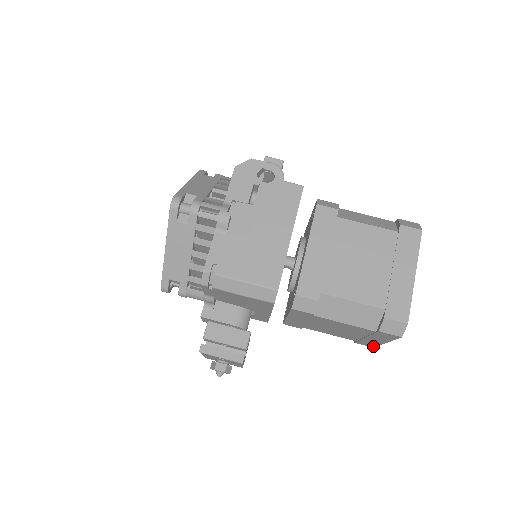
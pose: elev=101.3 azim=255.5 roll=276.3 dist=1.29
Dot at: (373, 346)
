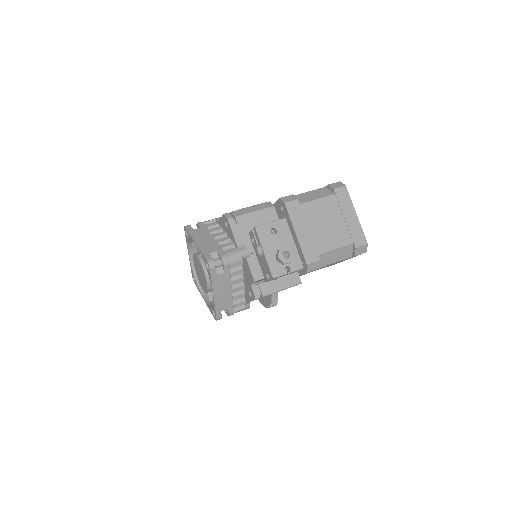
Dot at: (364, 240)
